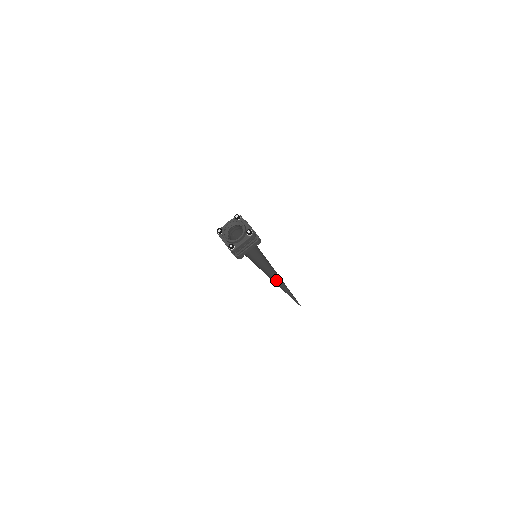
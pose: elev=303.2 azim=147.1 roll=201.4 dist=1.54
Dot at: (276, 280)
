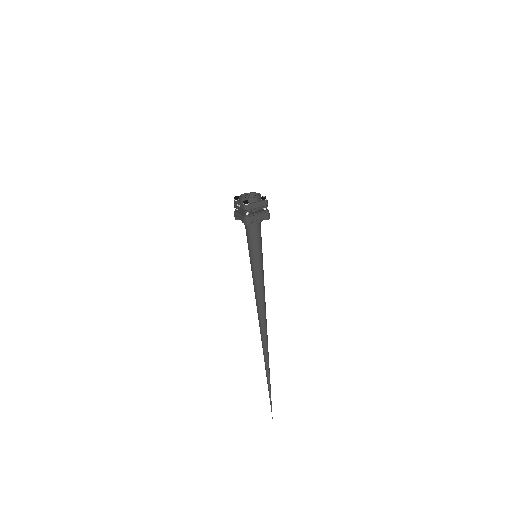
Dot at: (263, 316)
